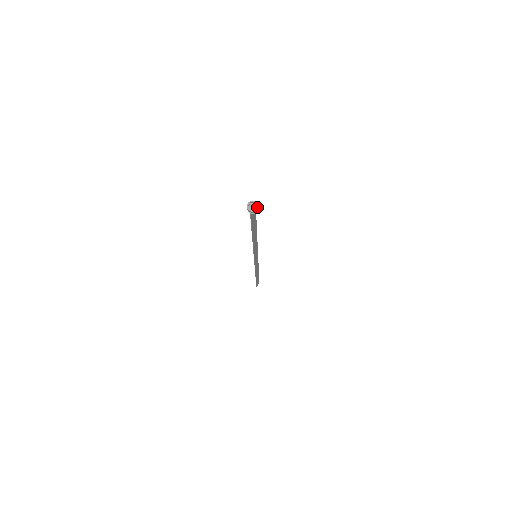
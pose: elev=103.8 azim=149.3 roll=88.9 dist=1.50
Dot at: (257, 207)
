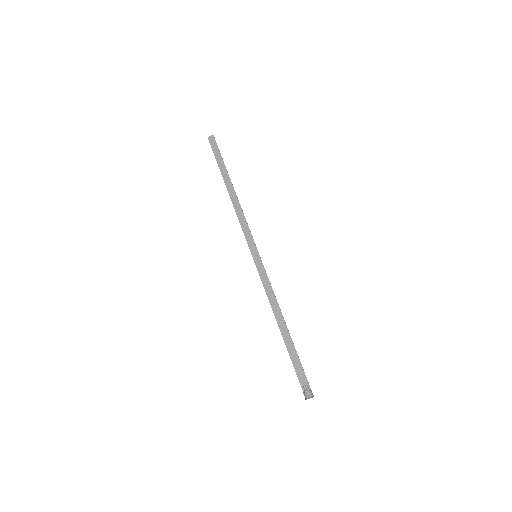
Dot at: occluded
